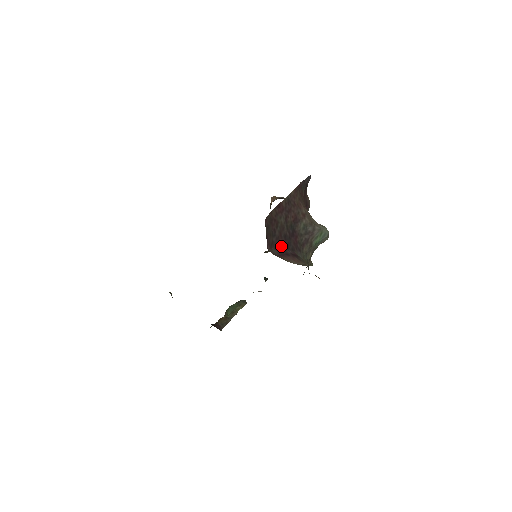
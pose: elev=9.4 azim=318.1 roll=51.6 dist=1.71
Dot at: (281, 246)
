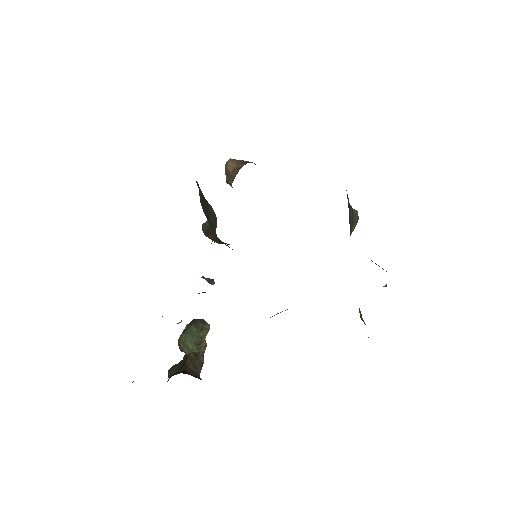
Dot at: occluded
